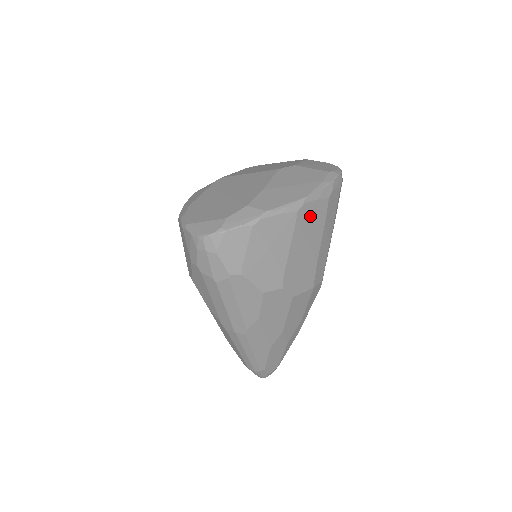
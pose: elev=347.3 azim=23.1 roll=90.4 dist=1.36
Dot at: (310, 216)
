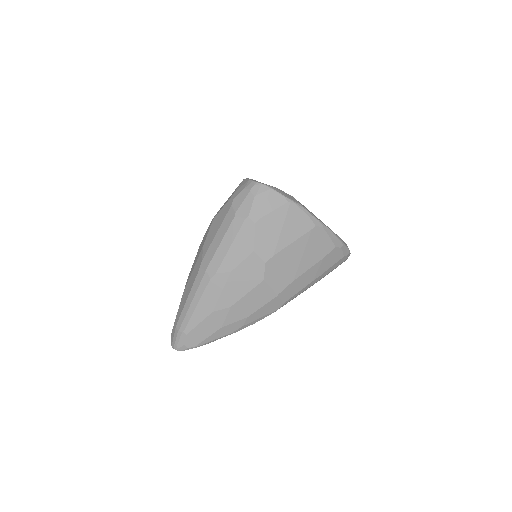
Dot at: (318, 241)
